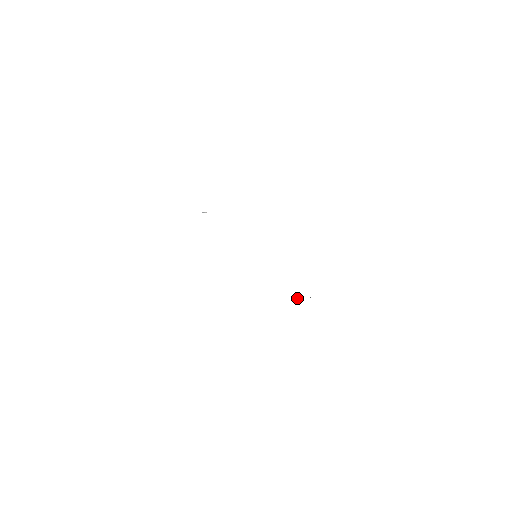
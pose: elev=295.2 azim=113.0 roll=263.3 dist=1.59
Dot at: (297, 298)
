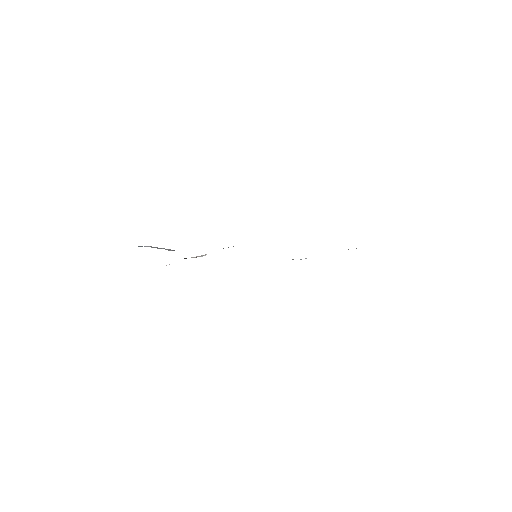
Dot at: occluded
